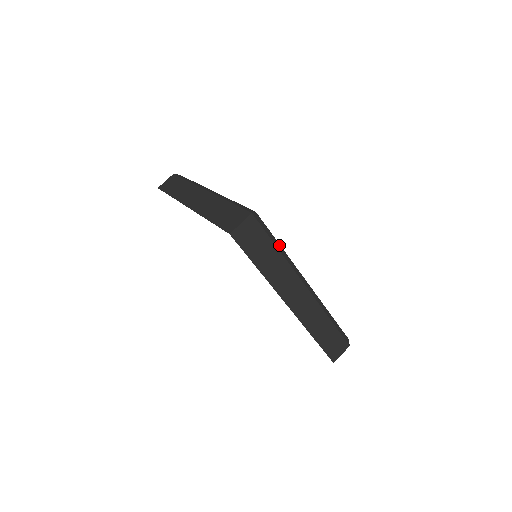
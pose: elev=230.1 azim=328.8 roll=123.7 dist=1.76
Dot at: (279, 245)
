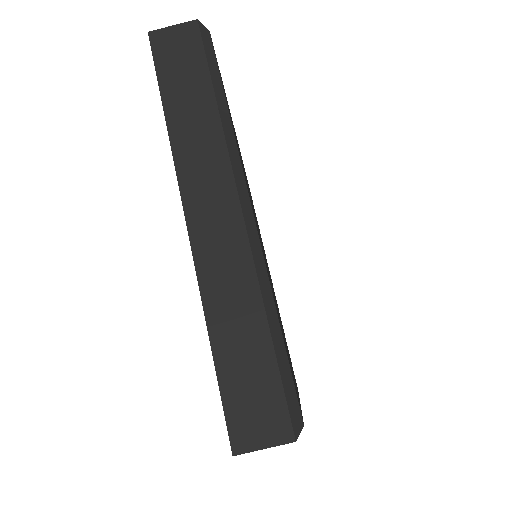
Dot at: occluded
